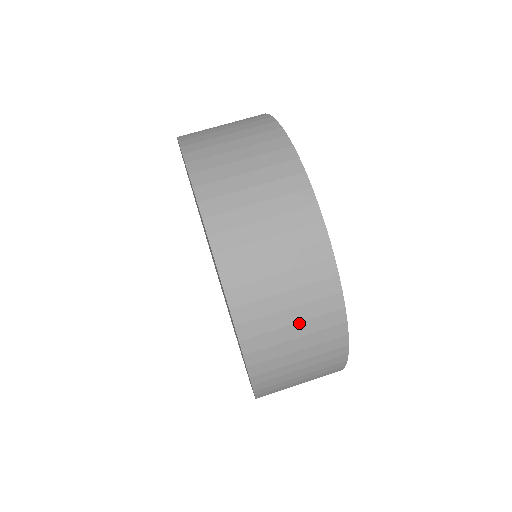
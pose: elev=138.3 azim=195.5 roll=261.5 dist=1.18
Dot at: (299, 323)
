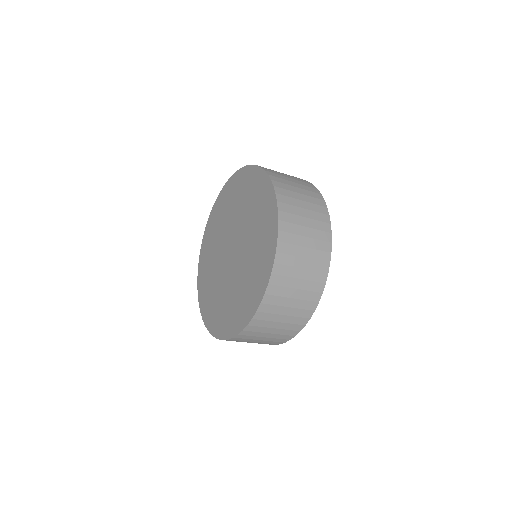
Dot at: (302, 280)
